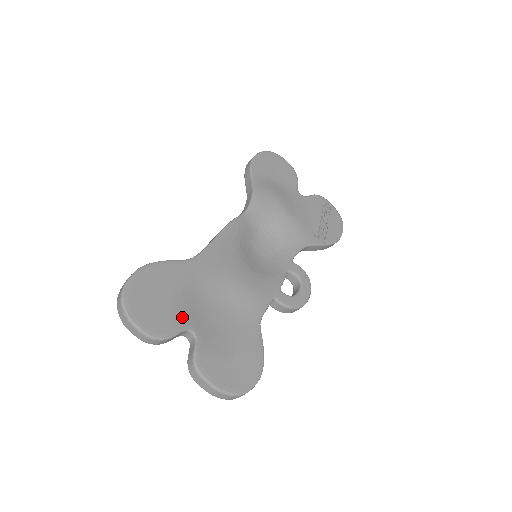
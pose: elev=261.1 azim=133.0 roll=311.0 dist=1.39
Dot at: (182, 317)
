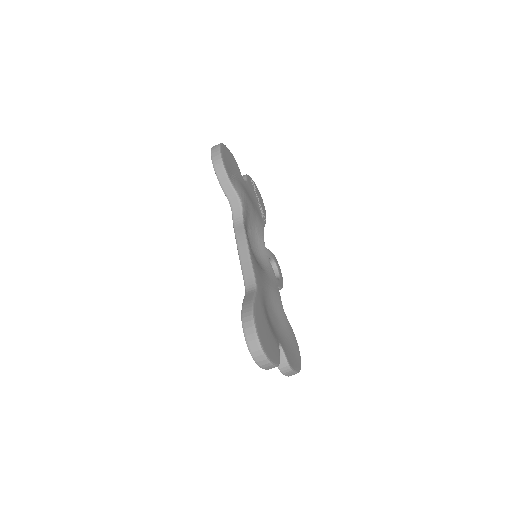
Dot at: (275, 338)
